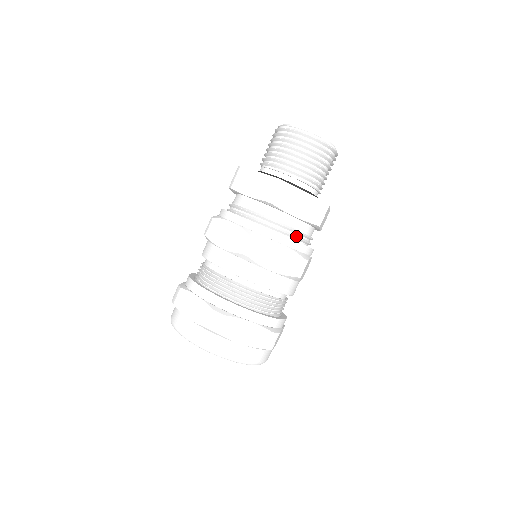
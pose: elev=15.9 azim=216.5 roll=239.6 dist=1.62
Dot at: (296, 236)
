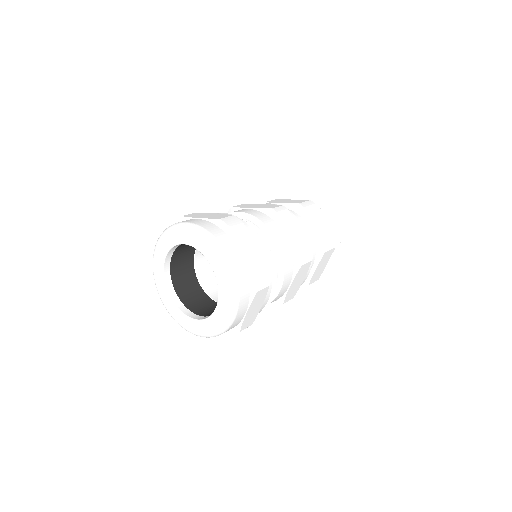
Dot at: occluded
